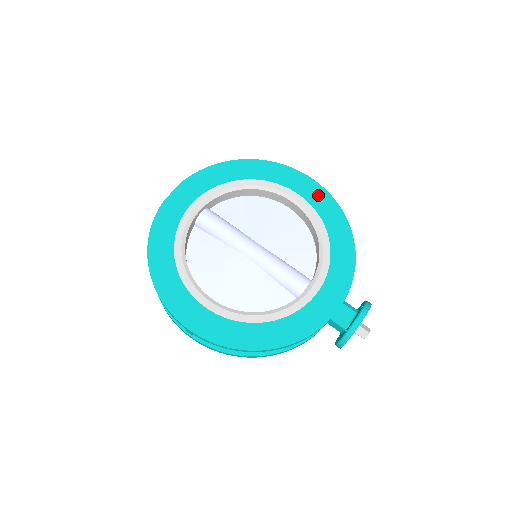
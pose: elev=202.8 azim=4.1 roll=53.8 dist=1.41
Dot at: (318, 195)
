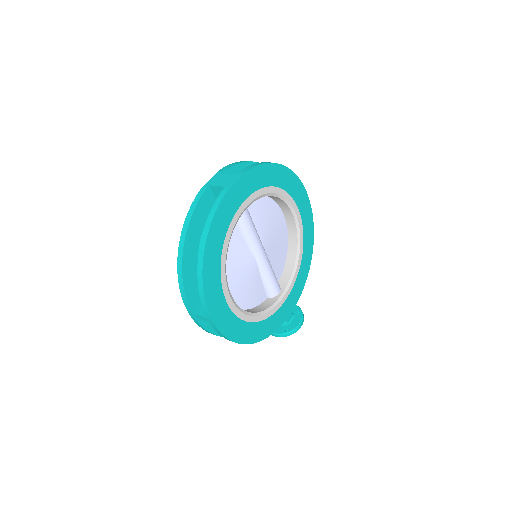
Dot at: (308, 218)
